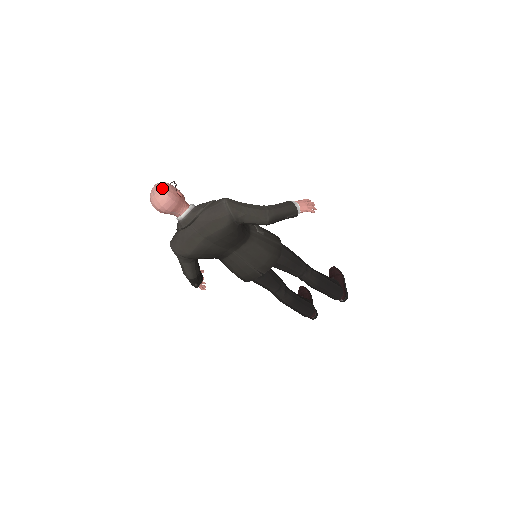
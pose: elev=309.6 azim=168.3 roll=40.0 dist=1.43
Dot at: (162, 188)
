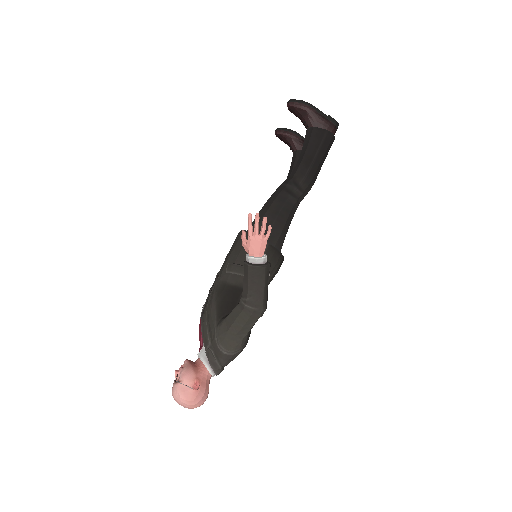
Dot at: (187, 405)
